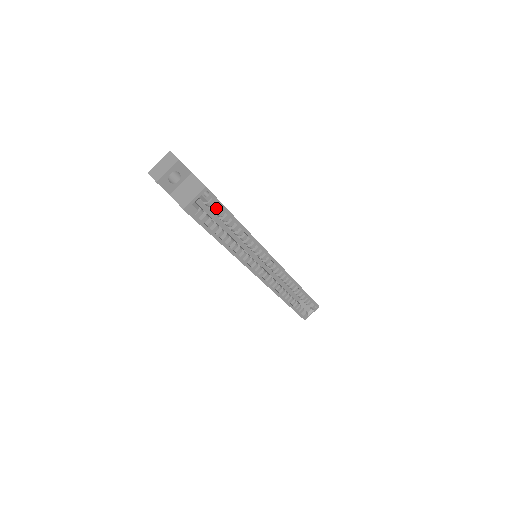
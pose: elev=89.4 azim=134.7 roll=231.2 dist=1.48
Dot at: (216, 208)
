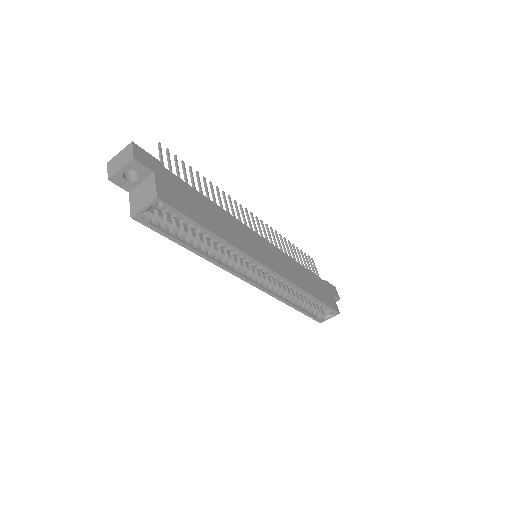
Dot at: (179, 217)
